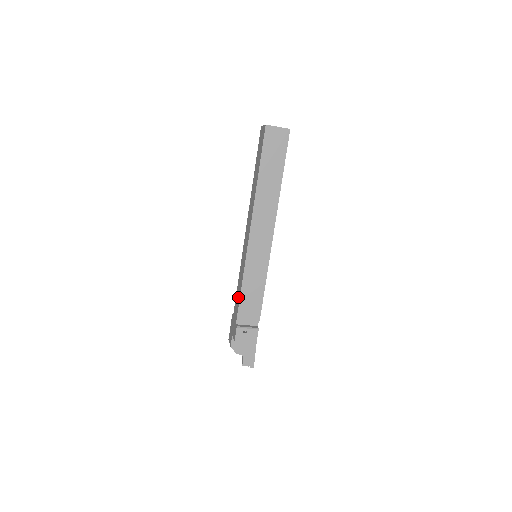
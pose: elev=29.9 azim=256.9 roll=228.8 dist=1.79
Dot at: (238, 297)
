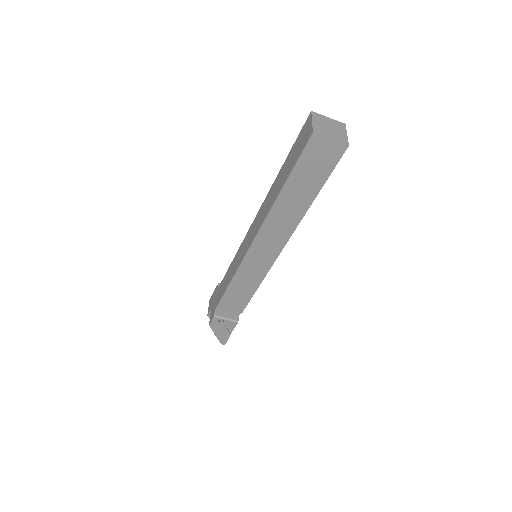
Dot at: (224, 286)
